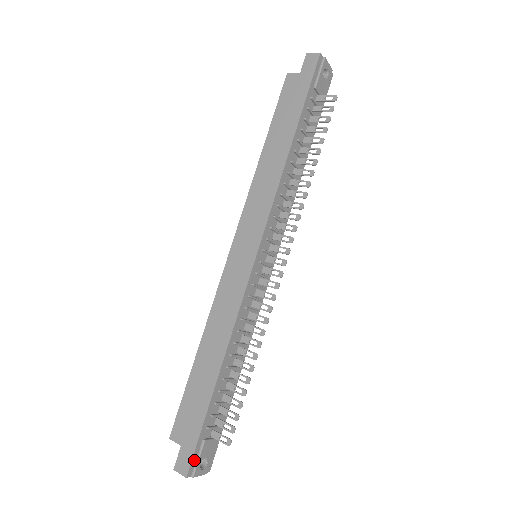
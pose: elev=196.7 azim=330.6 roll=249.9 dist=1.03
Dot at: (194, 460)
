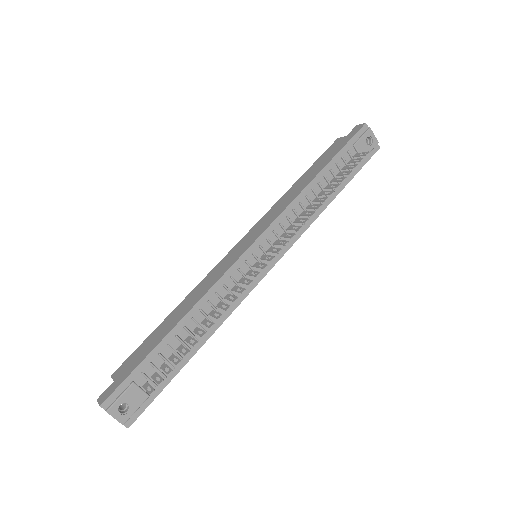
Dot at: (116, 395)
